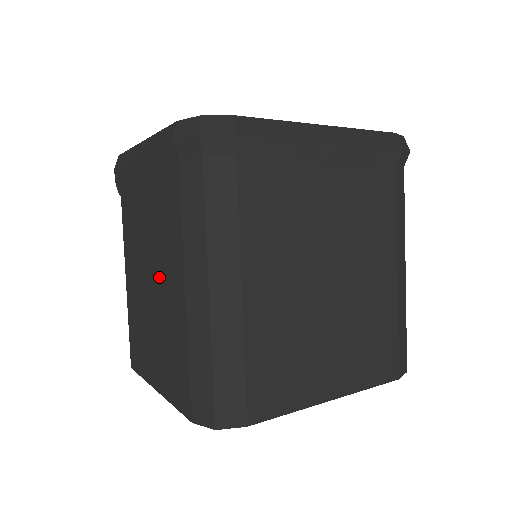
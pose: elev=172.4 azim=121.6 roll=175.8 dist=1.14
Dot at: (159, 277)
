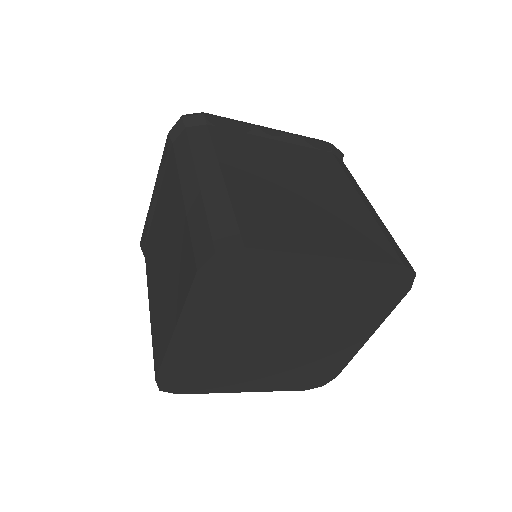
Dot at: (169, 234)
